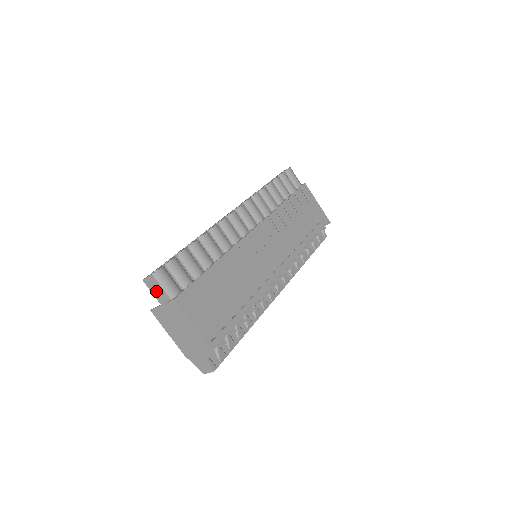
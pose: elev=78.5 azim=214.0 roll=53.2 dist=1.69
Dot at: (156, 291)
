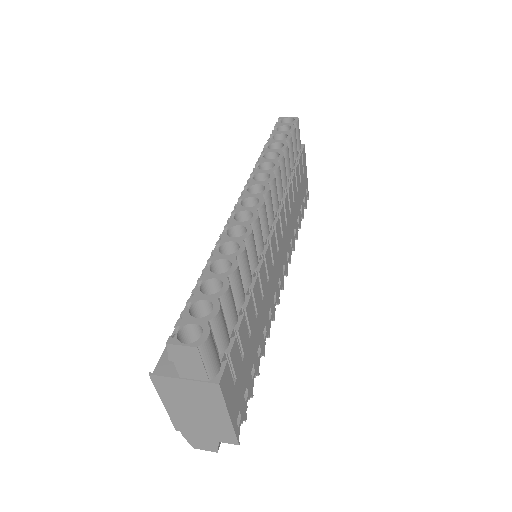
Dot at: (186, 364)
